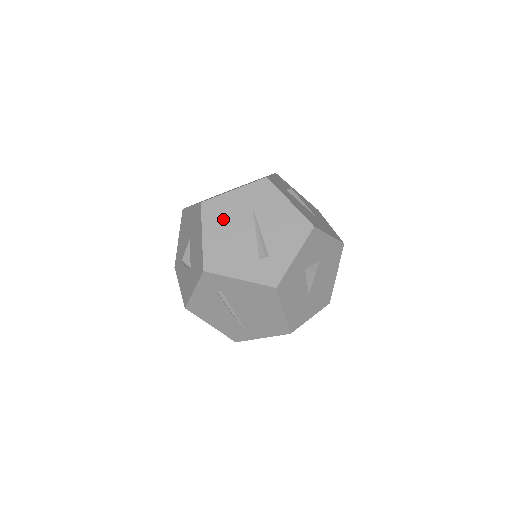
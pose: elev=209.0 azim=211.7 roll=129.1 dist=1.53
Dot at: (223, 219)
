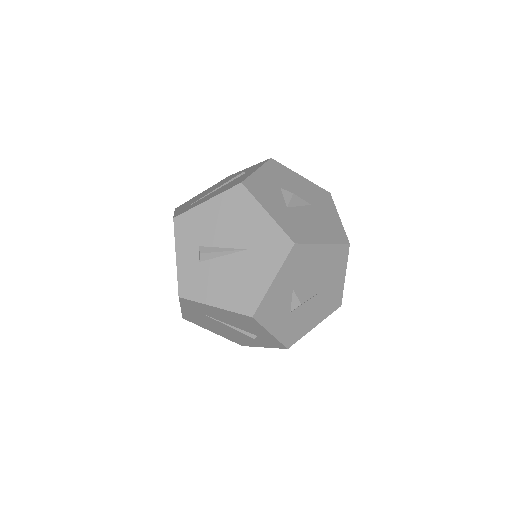
Dot at: (205, 324)
